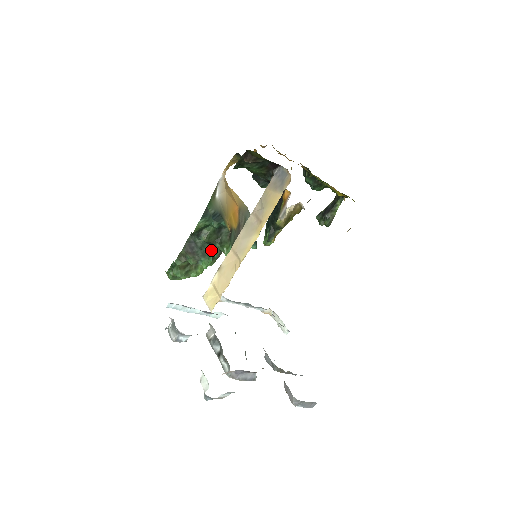
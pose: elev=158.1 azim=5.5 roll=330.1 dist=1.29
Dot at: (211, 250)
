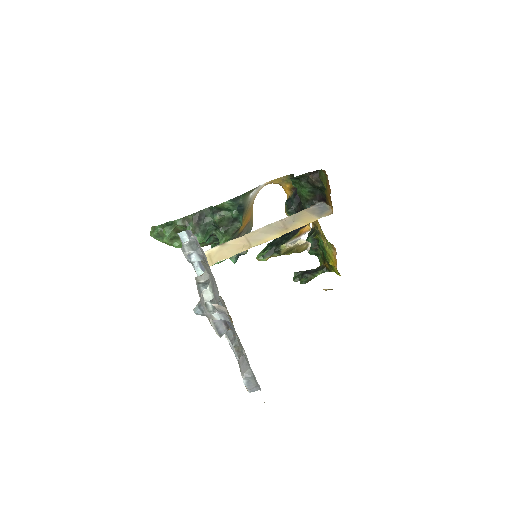
Dot at: (210, 233)
